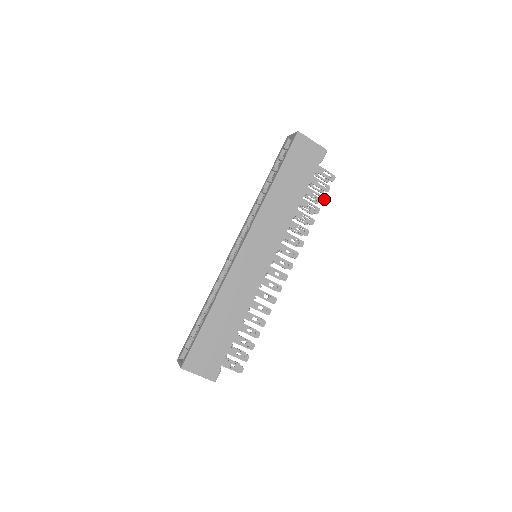
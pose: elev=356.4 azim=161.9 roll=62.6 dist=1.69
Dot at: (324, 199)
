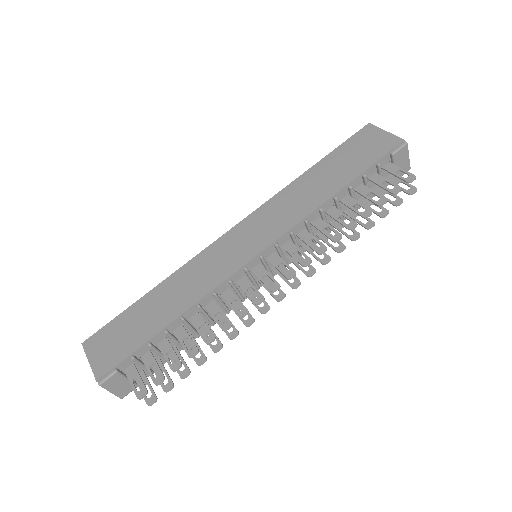
Dot at: (385, 201)
